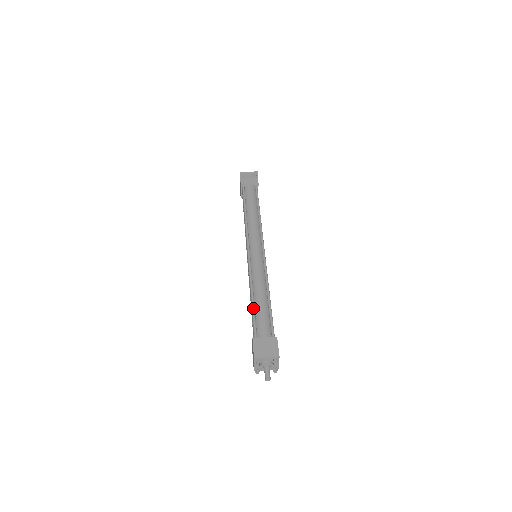
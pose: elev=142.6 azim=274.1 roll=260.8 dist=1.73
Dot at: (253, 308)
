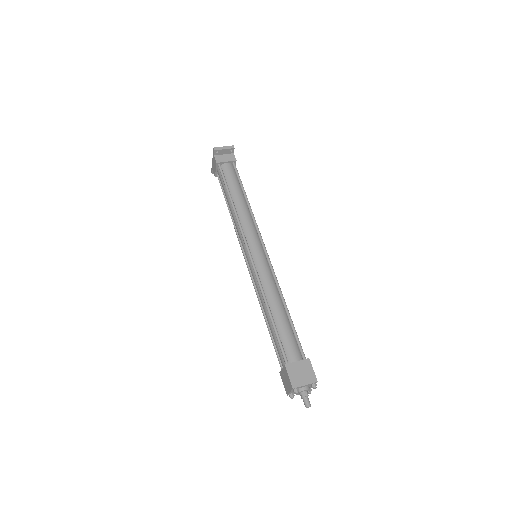
Dot at: (274, 326)
